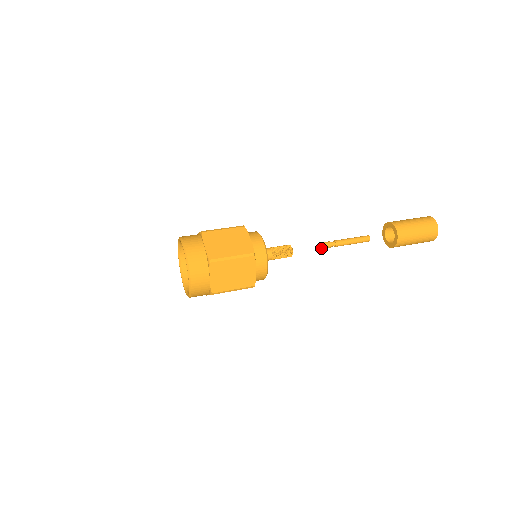
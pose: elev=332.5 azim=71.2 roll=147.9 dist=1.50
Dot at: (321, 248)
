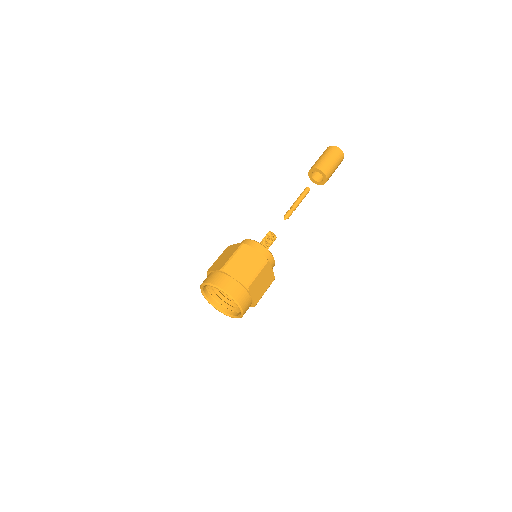
Dot at: occluded
